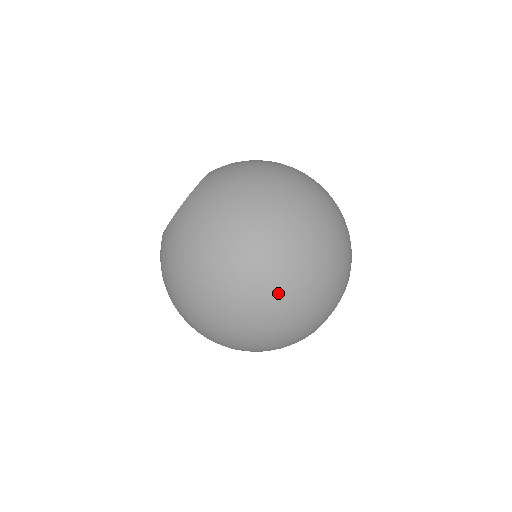
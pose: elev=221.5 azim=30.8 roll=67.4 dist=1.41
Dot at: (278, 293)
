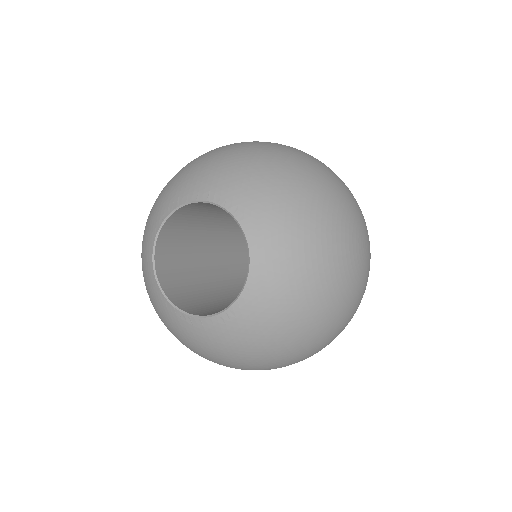
Dot at: occluded
